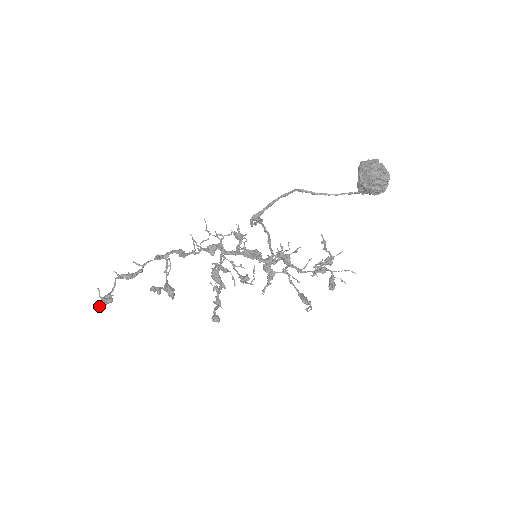
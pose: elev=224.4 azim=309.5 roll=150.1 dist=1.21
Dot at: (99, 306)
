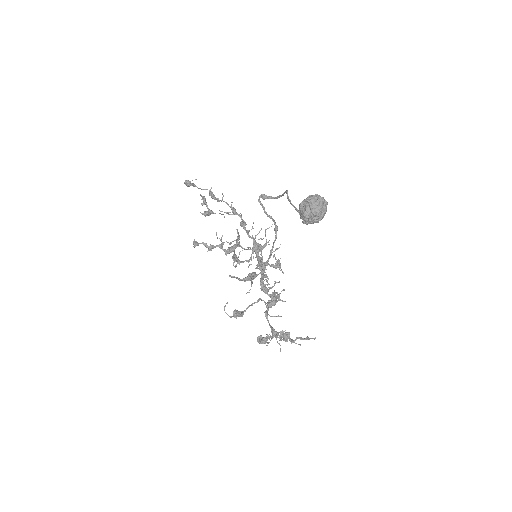
Dot at: (185, 182)
